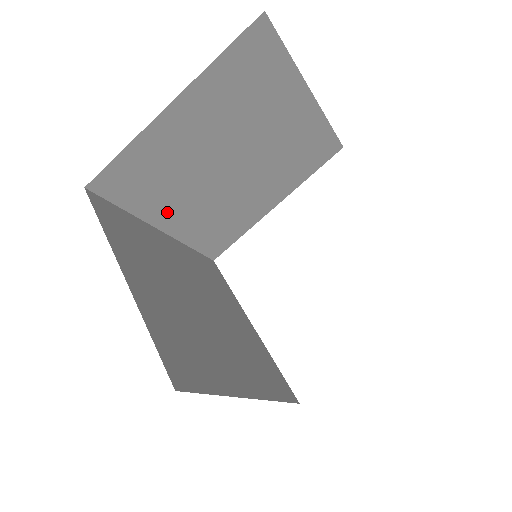
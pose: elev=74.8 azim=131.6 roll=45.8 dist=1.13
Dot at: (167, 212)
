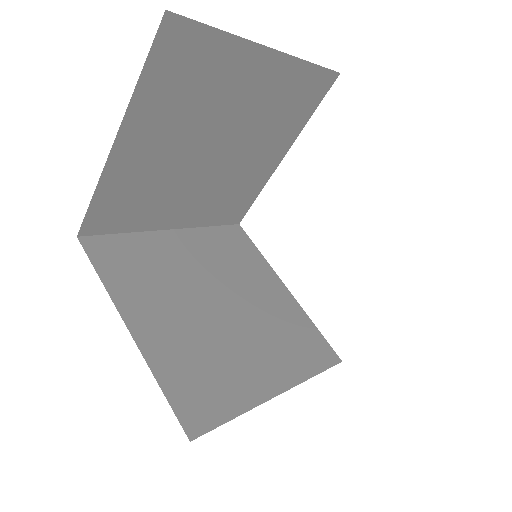
Dot at: (168, 215)
